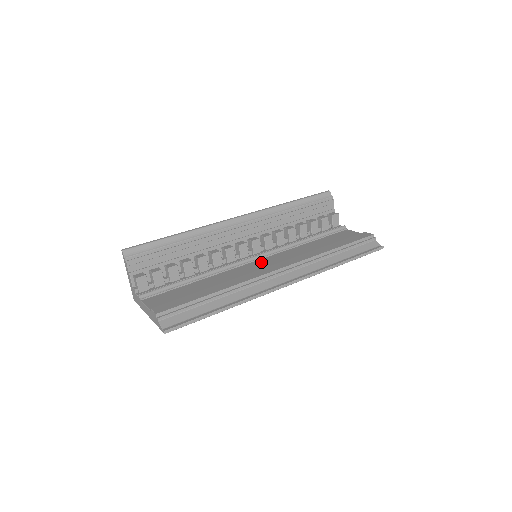
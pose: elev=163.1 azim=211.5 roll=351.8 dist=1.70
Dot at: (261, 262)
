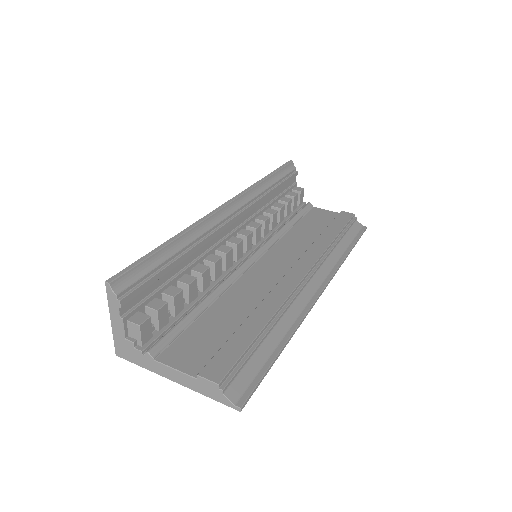
Dot at: (266, 264)
